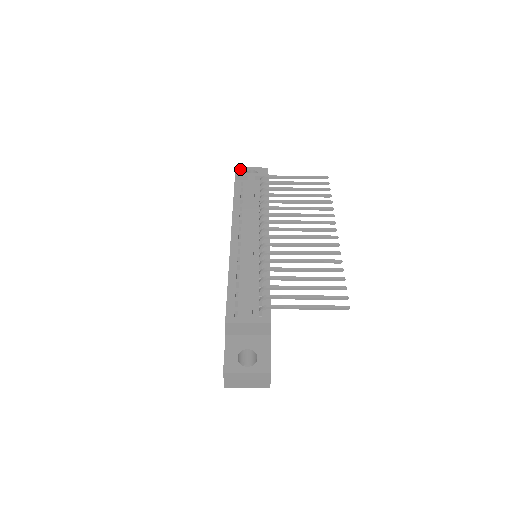
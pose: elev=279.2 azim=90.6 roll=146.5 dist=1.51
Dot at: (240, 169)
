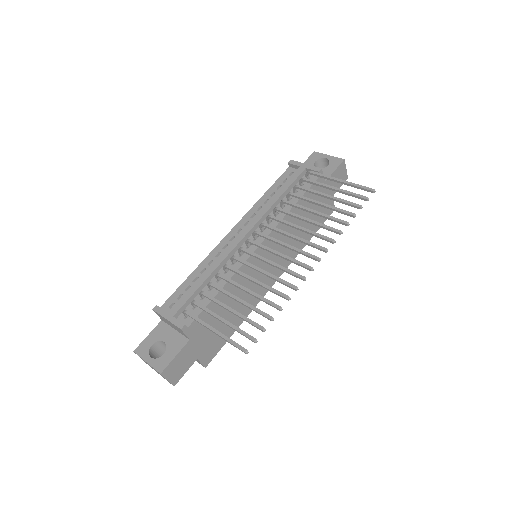
Dot at: (315, 154)
